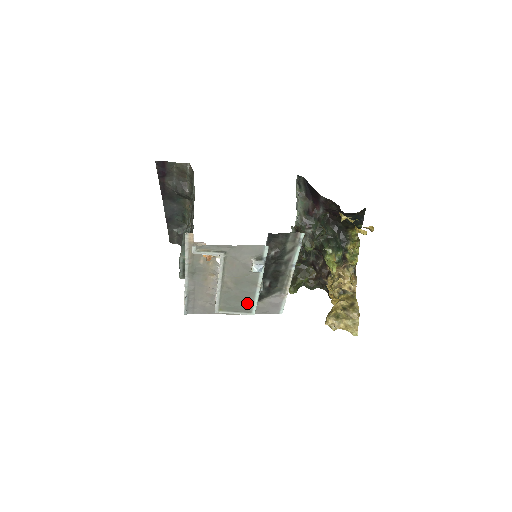
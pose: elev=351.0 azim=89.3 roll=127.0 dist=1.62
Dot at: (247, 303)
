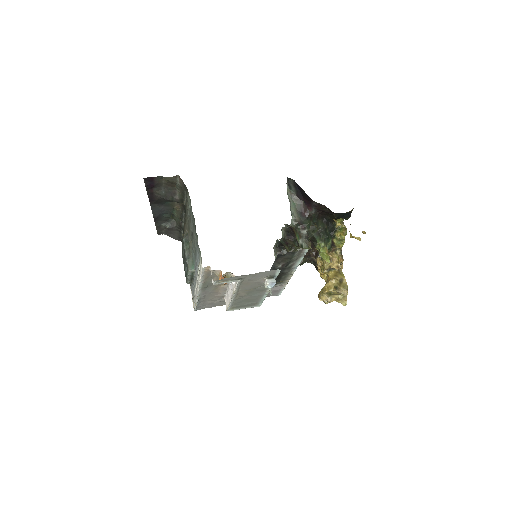
Dot at: (255, 301)
